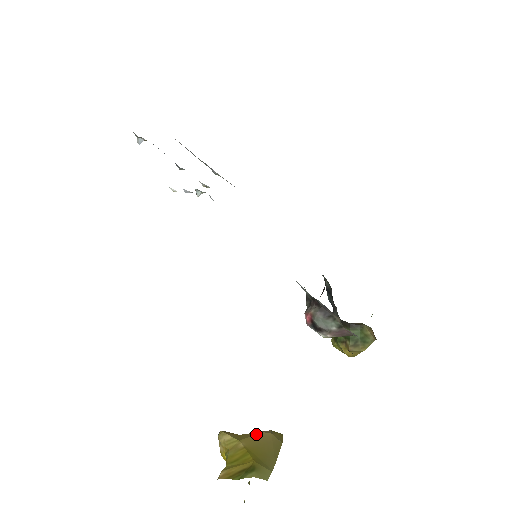
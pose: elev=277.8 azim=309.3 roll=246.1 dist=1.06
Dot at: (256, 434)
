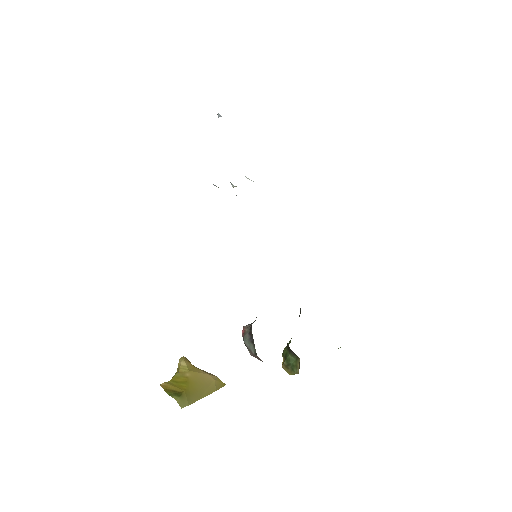
Dot at: (204, 373)
